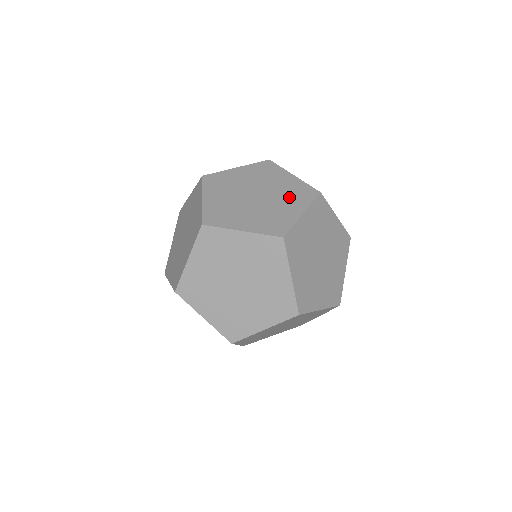
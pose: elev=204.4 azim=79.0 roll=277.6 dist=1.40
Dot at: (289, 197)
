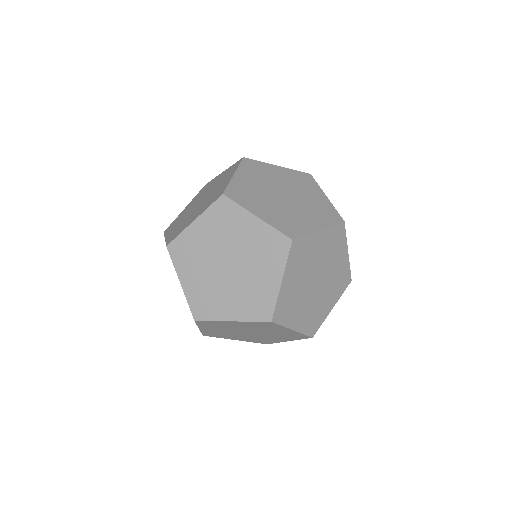
Dot at: (334, 286)
